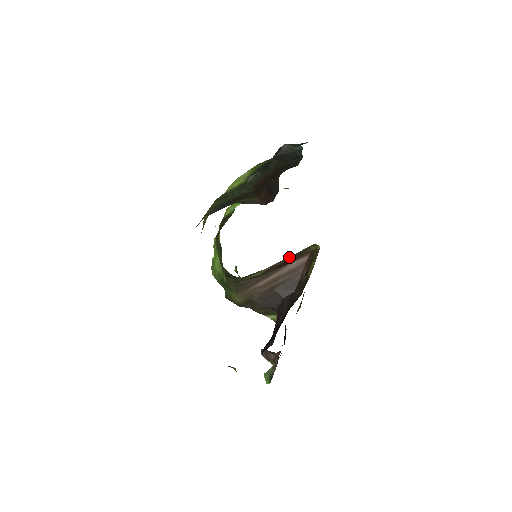
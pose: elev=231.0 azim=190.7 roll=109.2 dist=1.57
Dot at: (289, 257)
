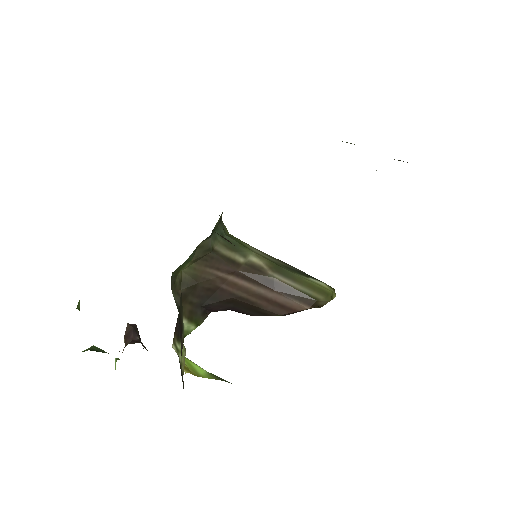
Dot at: (290, 278)
